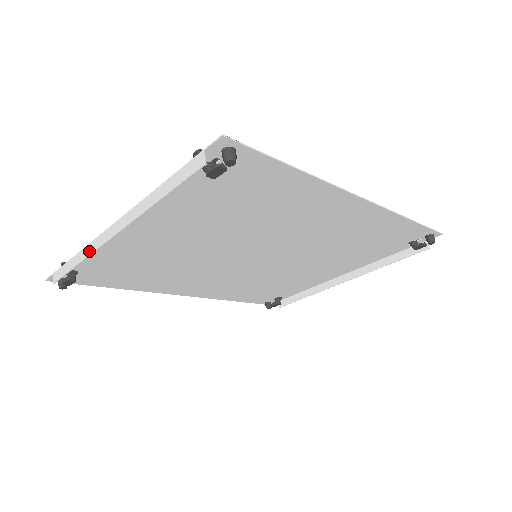
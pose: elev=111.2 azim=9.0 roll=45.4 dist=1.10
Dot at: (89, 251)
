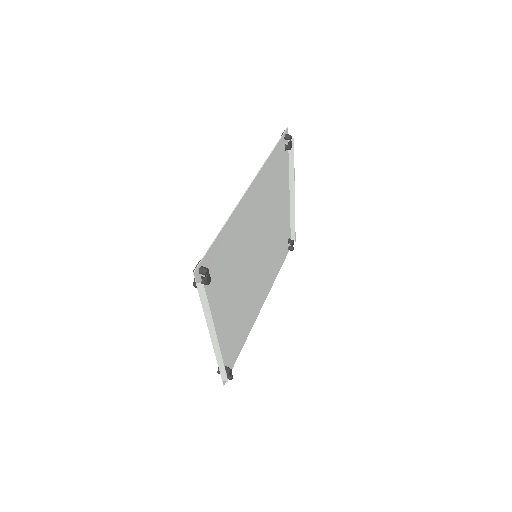
Dot at: (219, 356)
